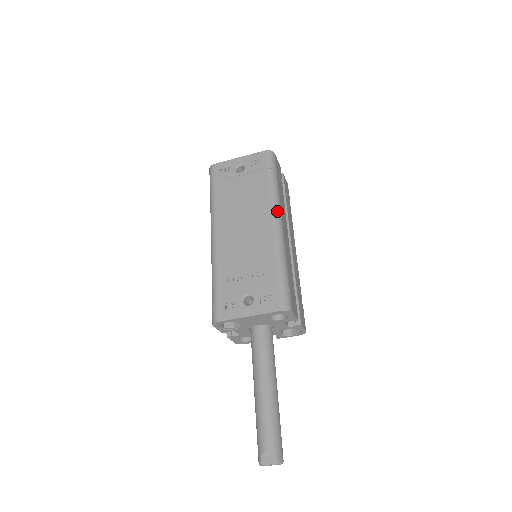
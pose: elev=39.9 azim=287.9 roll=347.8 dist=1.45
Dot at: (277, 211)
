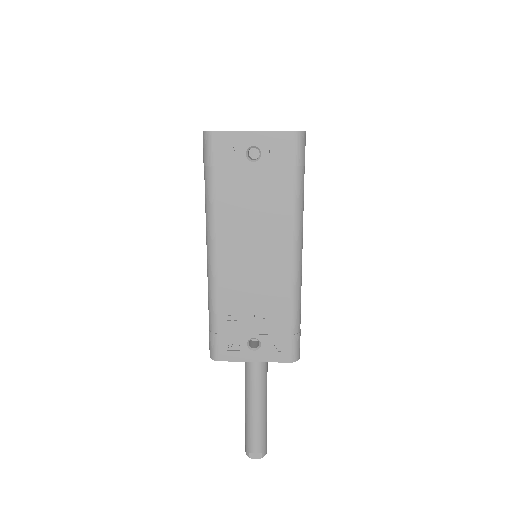
Dot at: (299, 237)
